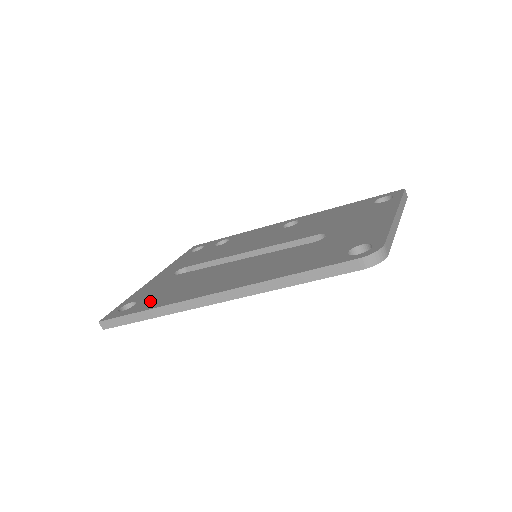
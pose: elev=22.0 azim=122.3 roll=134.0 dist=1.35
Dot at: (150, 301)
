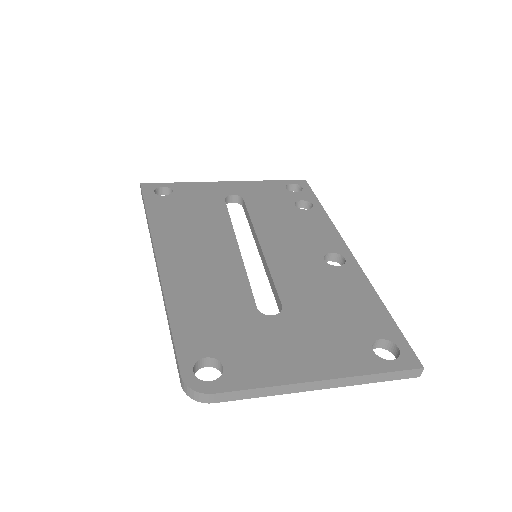
Dot at: (165, 206)
